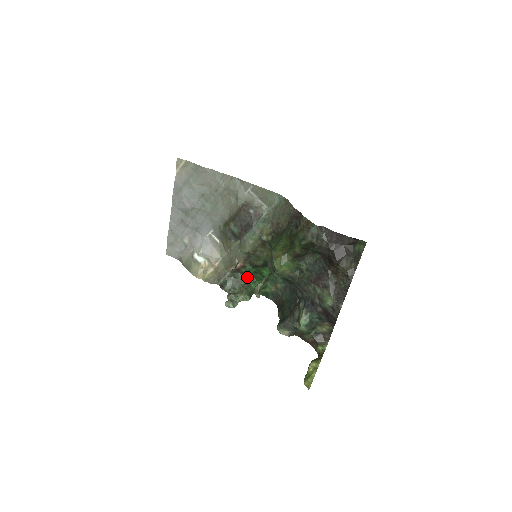
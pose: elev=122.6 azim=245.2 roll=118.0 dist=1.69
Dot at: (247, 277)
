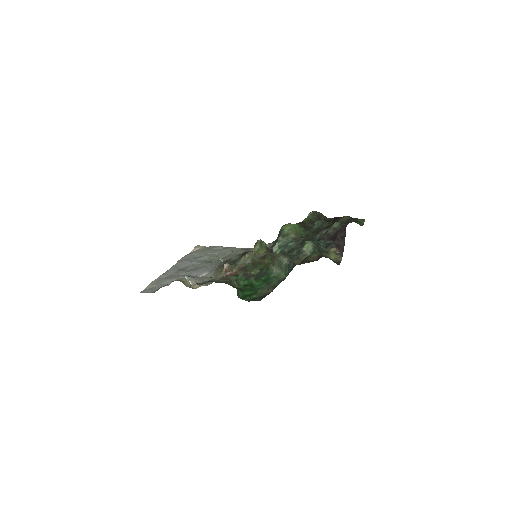
Dot at: (235, 287)
